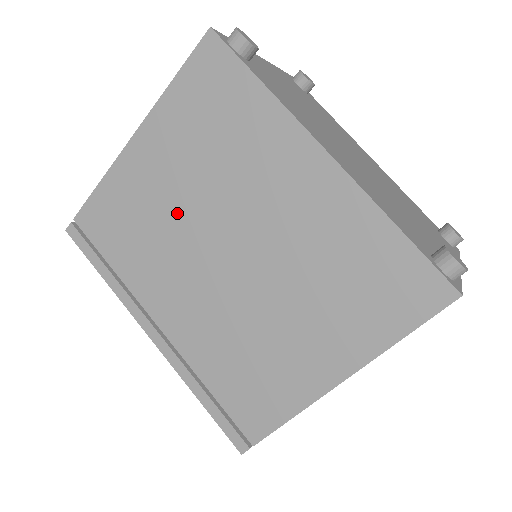
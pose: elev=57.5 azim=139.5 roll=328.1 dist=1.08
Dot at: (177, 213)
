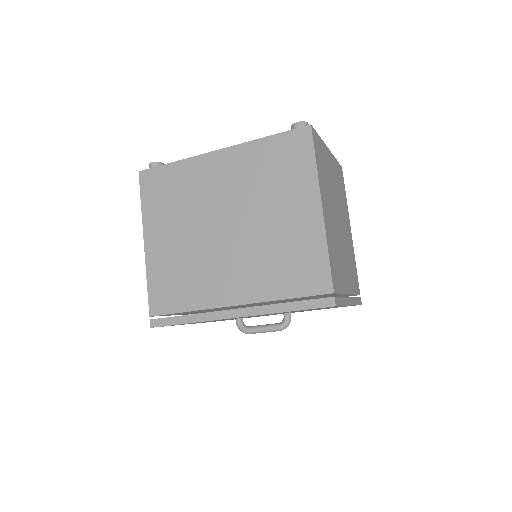
Dot at: (190, 245)
